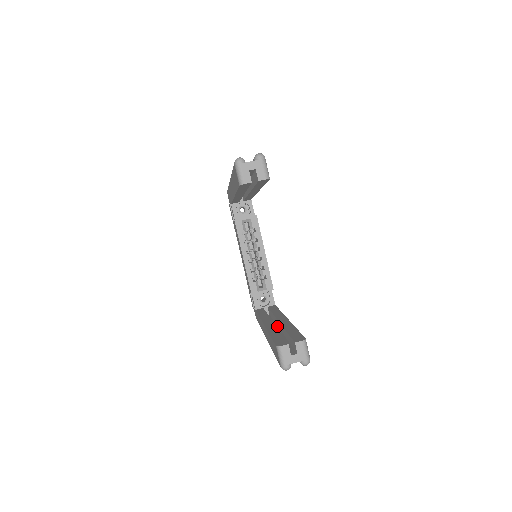
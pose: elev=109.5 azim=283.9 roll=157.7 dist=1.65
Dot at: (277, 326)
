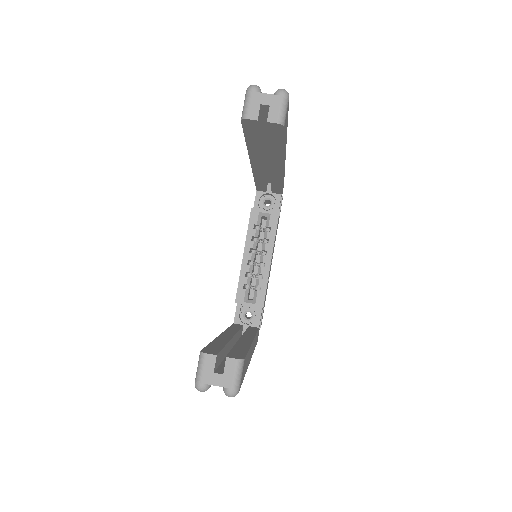
Dot at: occluded
